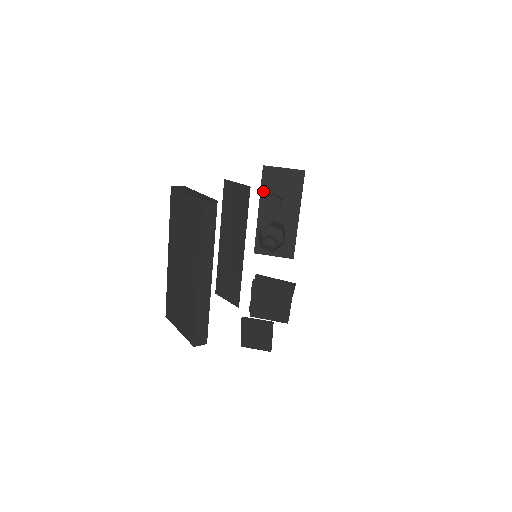
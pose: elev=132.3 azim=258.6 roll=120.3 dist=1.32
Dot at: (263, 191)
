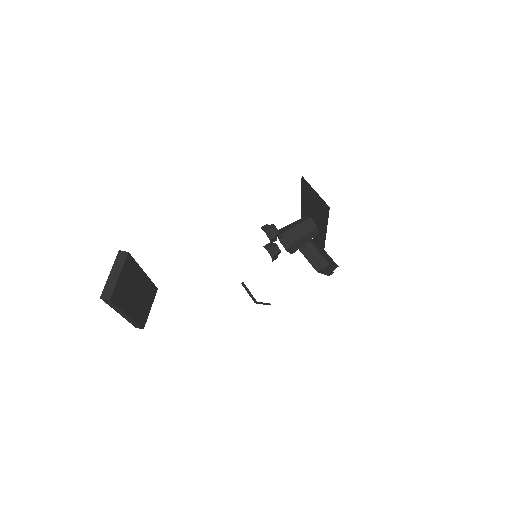
Dot at: (303, 193)
